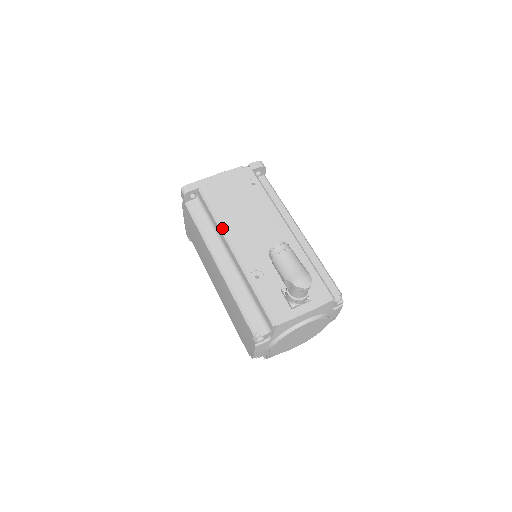
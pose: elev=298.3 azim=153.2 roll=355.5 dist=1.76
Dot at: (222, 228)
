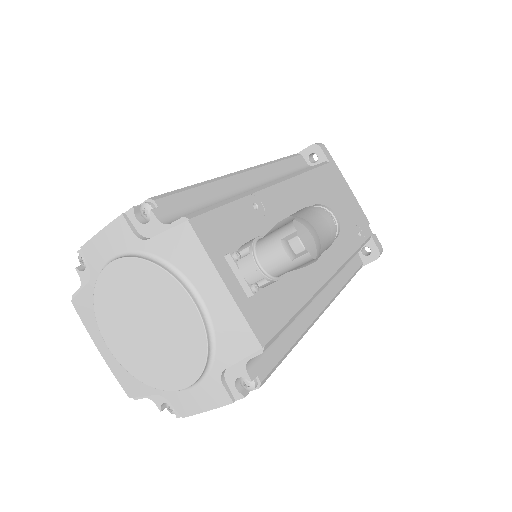
Dot at: (299, 174)
